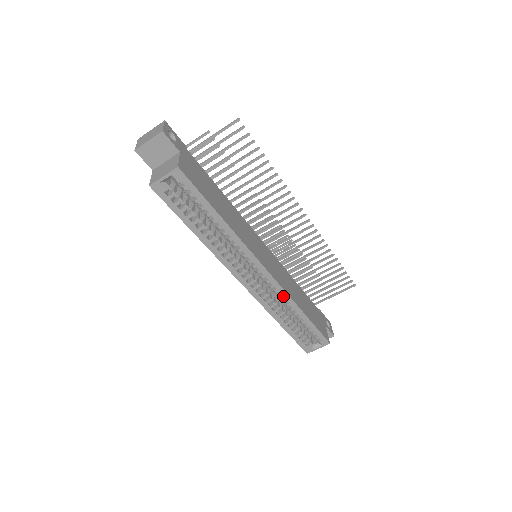
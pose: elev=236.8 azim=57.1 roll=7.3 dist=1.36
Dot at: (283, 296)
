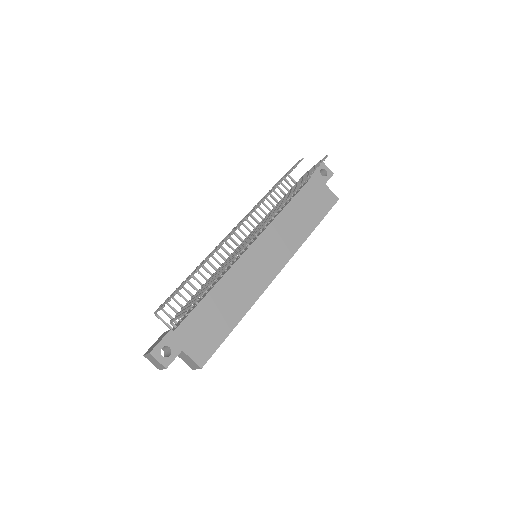
Dot at: (296, 251)
